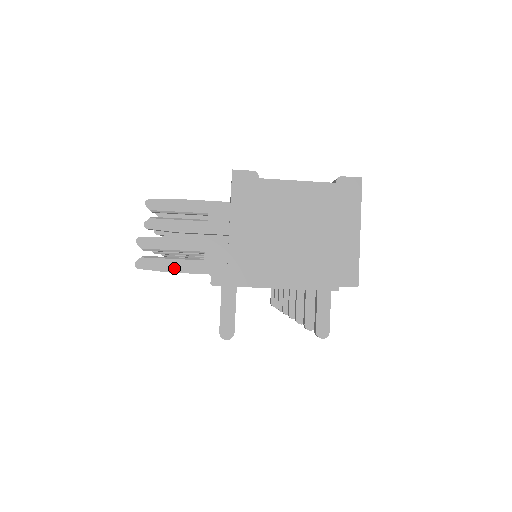
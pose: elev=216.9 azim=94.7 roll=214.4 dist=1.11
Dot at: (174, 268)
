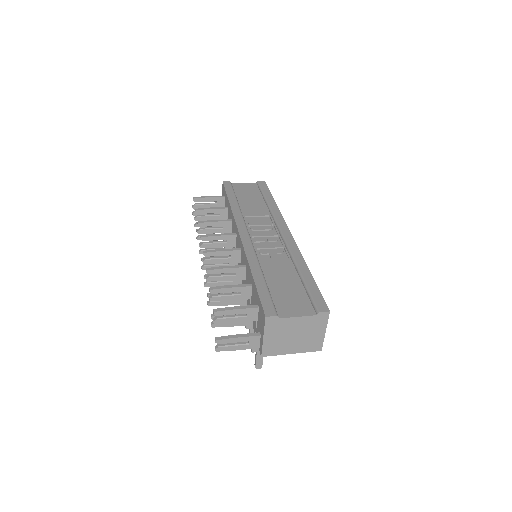
Dot at: (234, 349)
